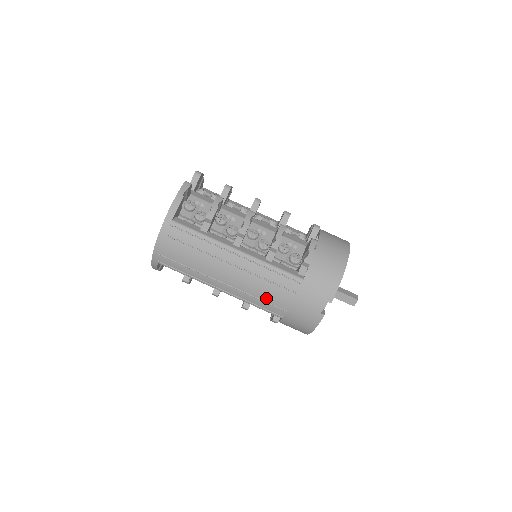
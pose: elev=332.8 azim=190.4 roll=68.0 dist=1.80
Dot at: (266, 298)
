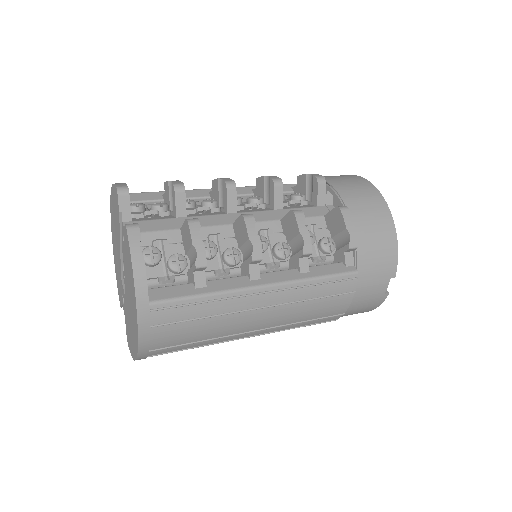
Dot at: (316, 316)
